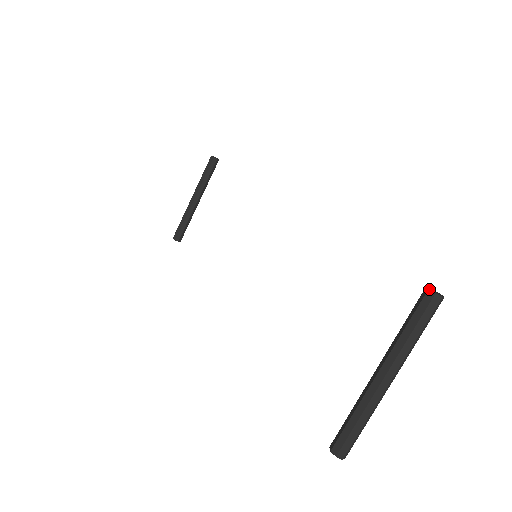
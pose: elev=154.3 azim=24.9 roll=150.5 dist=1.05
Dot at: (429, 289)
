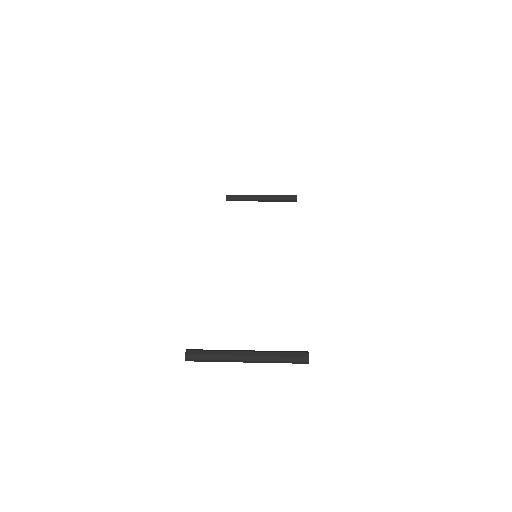
Dot at: occluded
